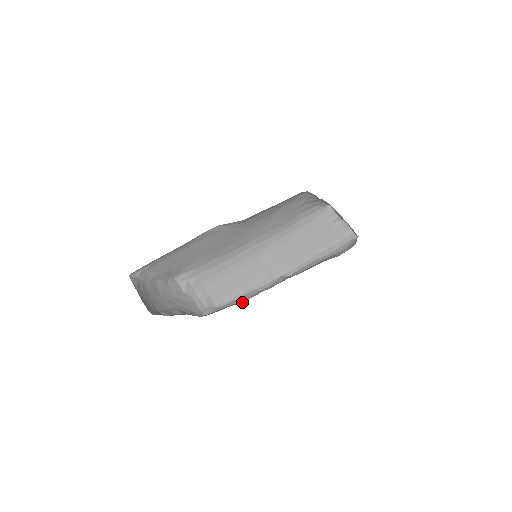
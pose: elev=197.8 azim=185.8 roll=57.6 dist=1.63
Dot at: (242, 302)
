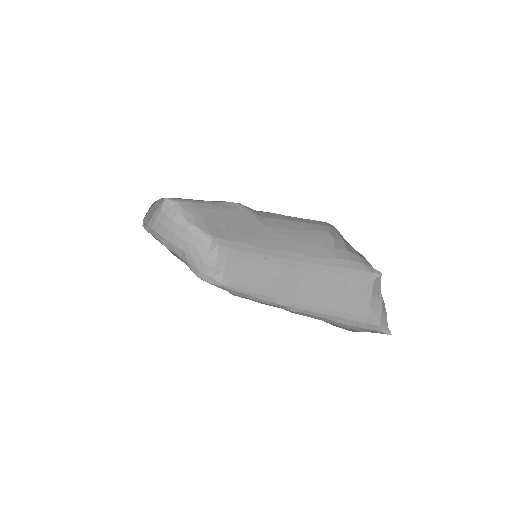
Dot at: (234, 294)
